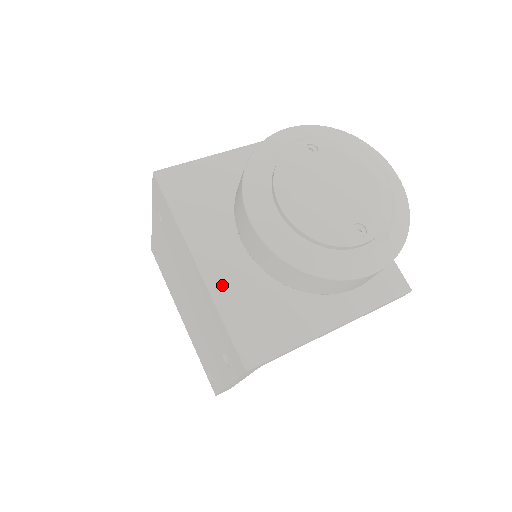
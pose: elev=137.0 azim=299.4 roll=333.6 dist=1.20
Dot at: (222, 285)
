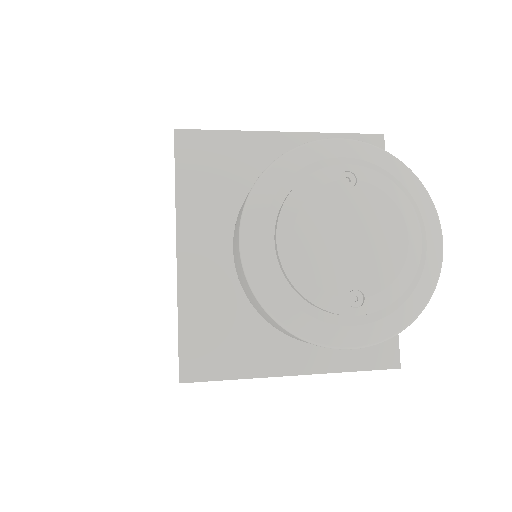
Dot at: (194, 284)
